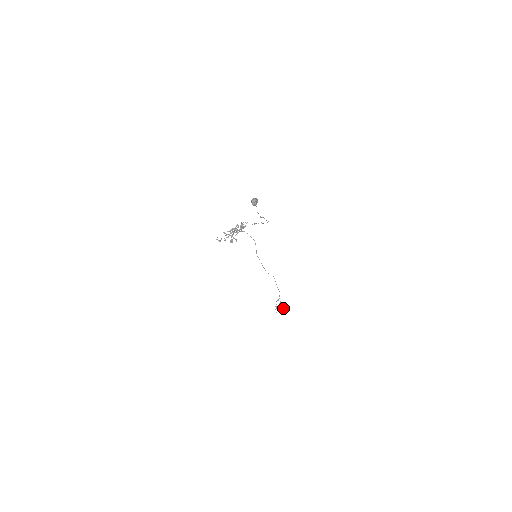
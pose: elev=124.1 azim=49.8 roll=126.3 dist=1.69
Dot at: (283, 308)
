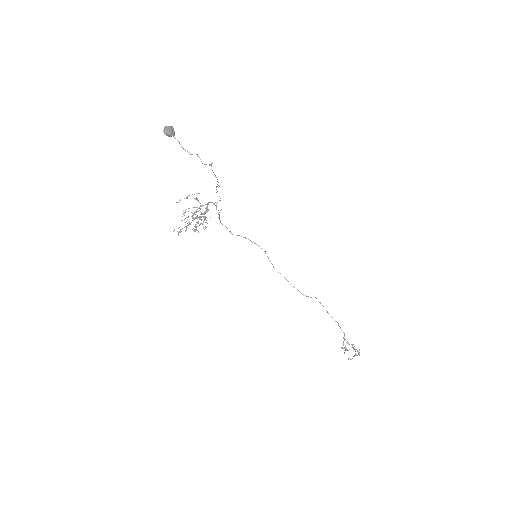
Dot at: (357, 351)
